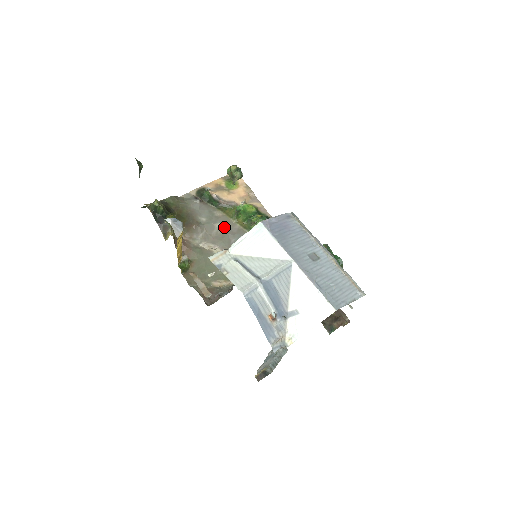
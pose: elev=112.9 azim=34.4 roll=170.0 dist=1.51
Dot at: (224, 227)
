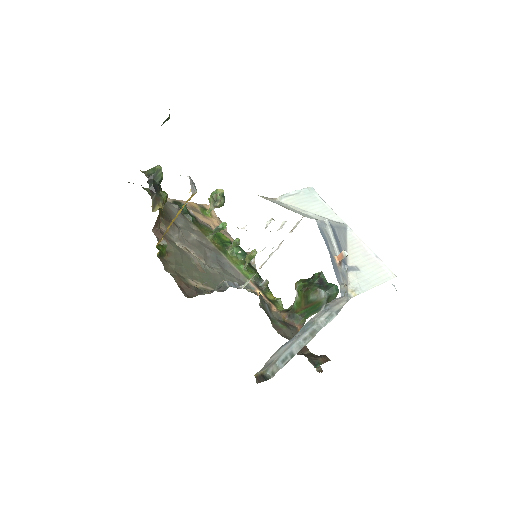
Dot at: (199, 240)
